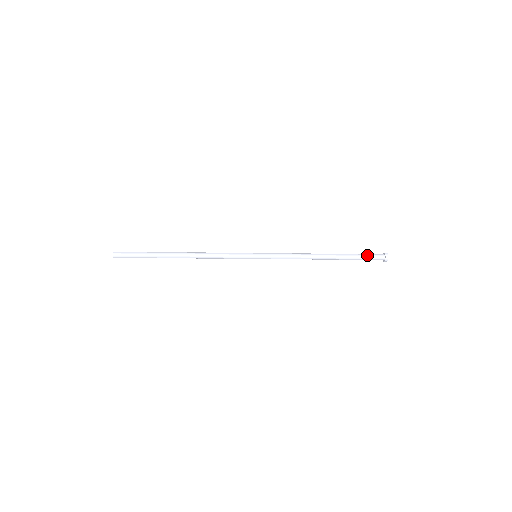
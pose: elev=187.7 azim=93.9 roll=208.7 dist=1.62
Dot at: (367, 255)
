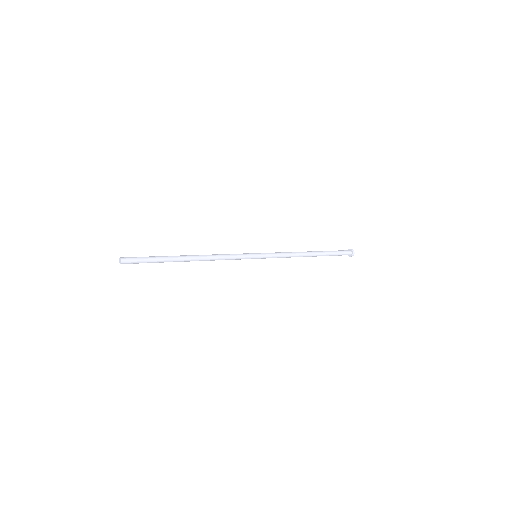
Dot at: (340, 253)
